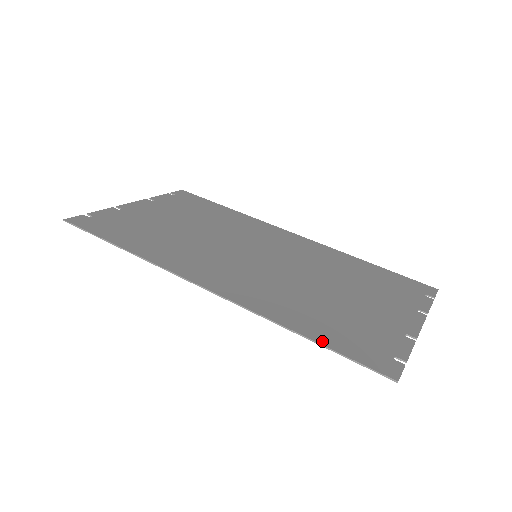
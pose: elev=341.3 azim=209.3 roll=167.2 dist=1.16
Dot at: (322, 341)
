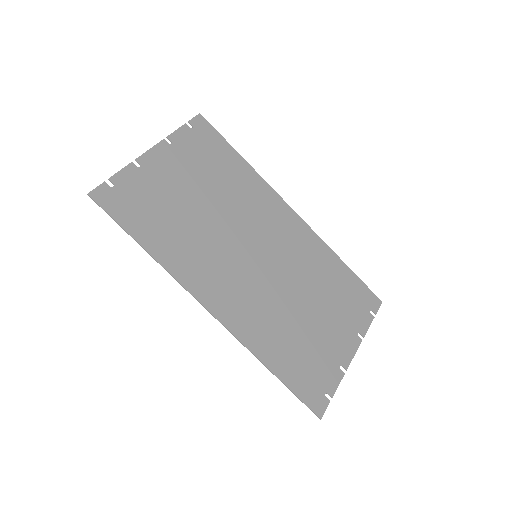
Dot at: (284, 379)
